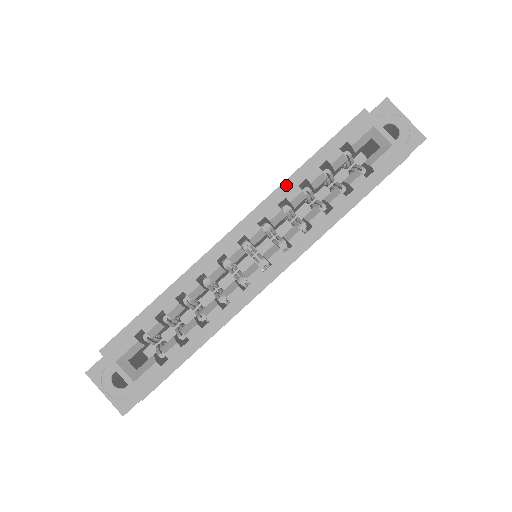
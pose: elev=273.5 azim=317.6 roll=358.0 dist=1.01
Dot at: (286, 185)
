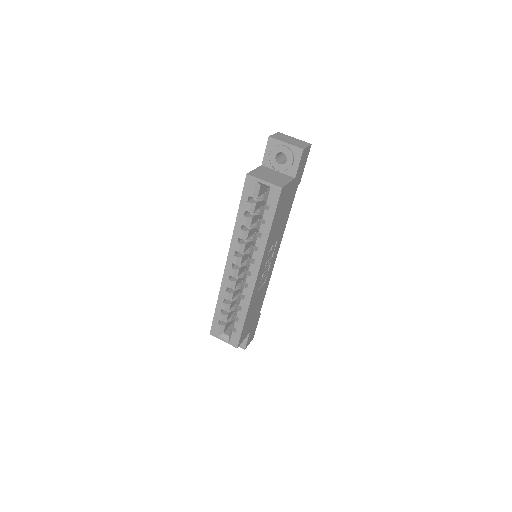
Dot at: (235, 232)
